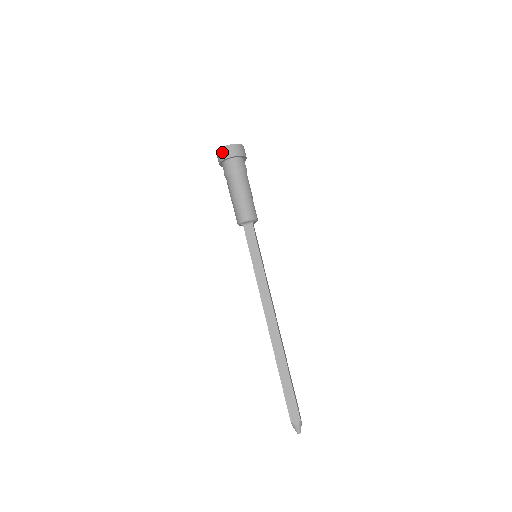
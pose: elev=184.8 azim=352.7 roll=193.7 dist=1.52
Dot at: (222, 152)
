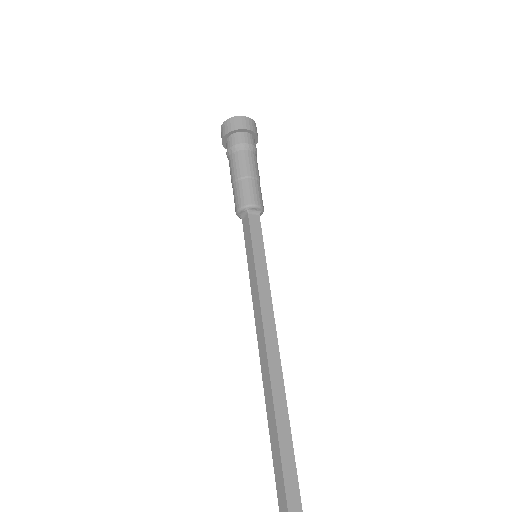
Dot at: (221, 135)
